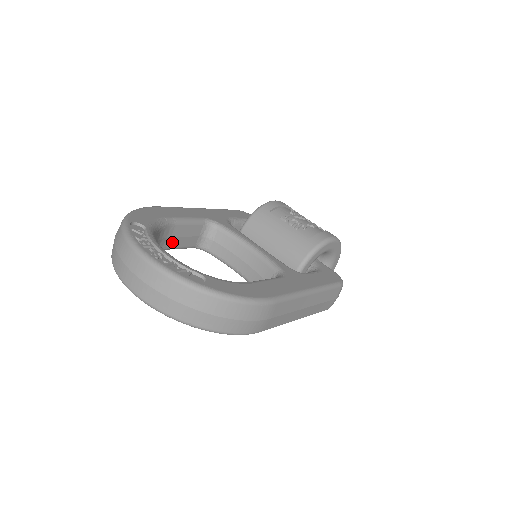
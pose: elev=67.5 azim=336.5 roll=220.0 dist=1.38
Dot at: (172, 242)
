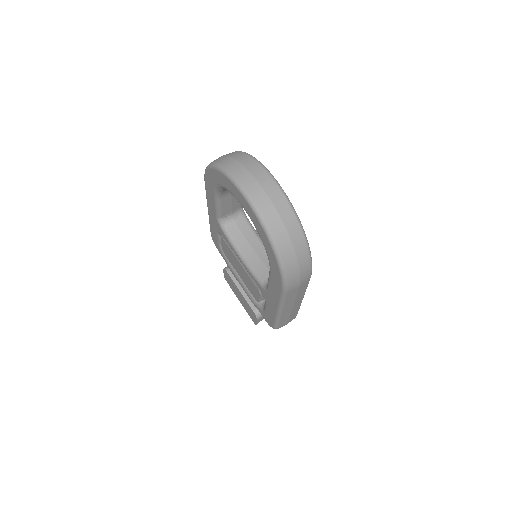
Dot at: (226, 198)
